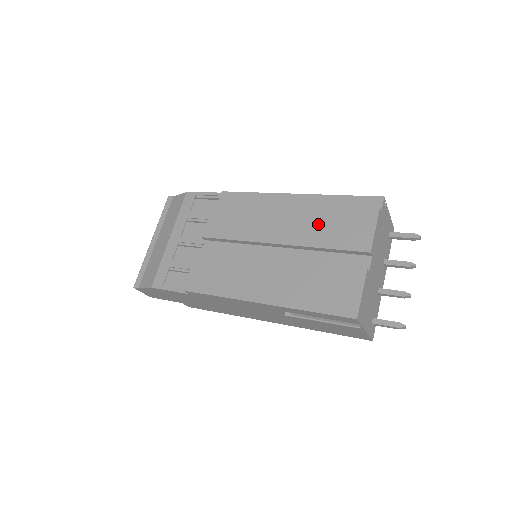
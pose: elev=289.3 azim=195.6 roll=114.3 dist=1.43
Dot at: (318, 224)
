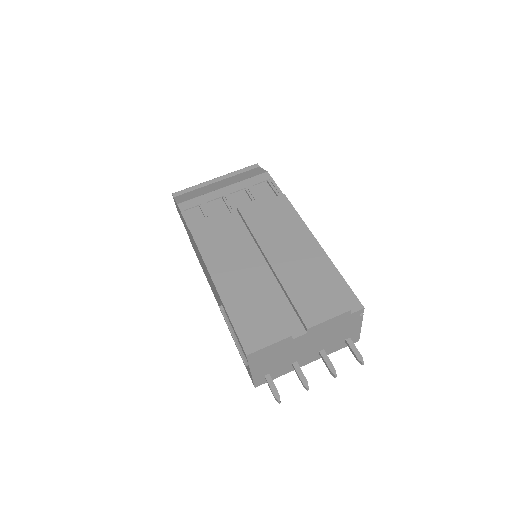
Dot at: (304, 276)
